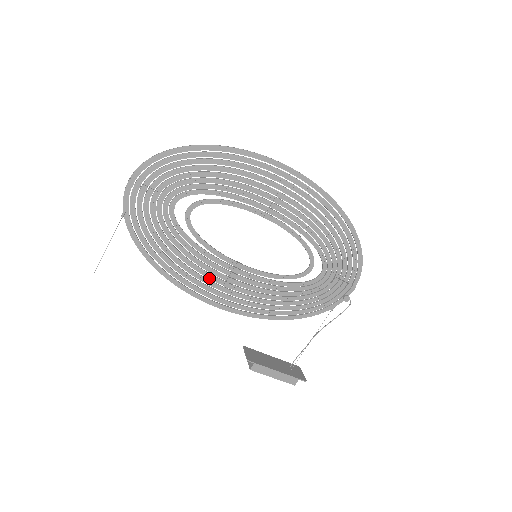
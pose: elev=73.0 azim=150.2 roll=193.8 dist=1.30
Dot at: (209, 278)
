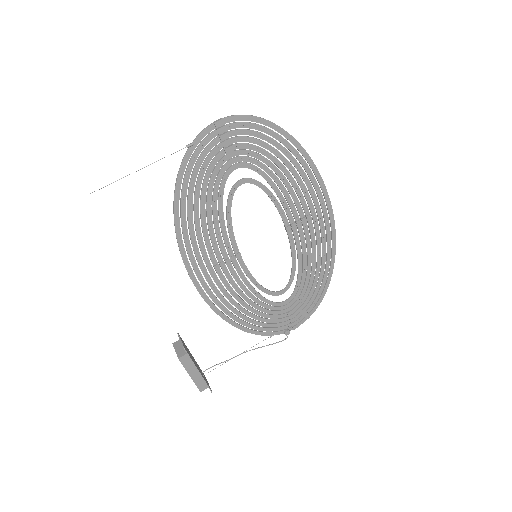
Dot at: (208, 252)
